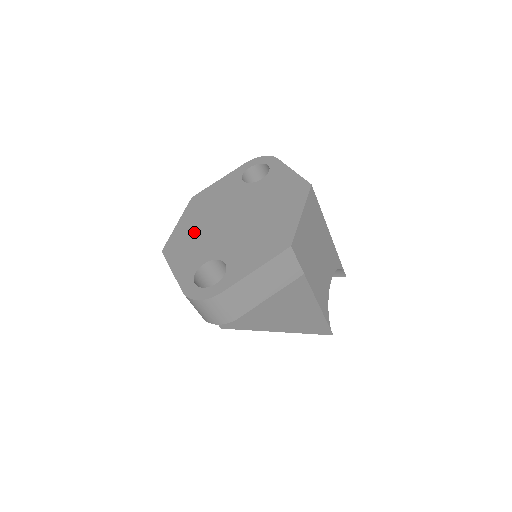
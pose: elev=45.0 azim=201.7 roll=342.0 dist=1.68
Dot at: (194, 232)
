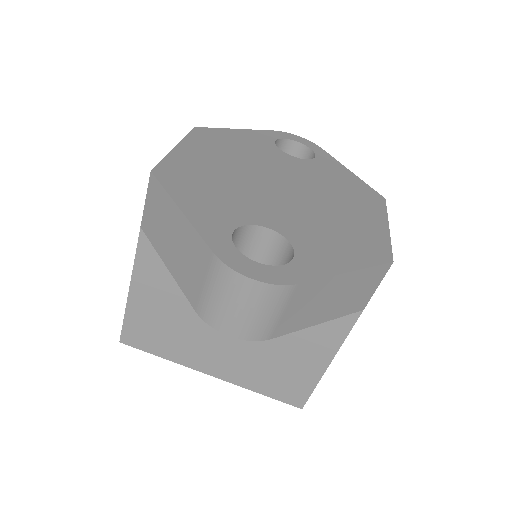
Dot at: (213, 172)
